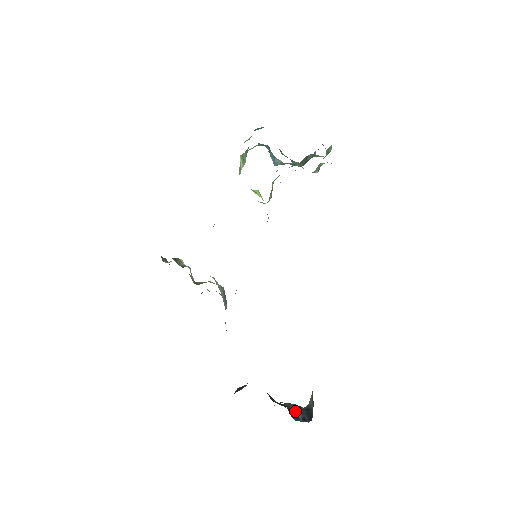
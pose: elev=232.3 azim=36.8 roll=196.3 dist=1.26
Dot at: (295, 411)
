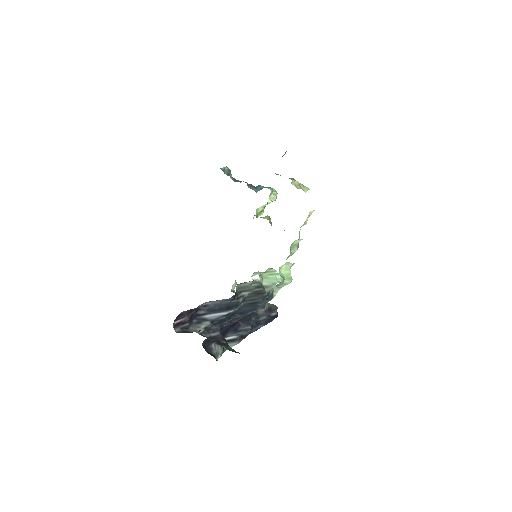
Dot at: occluded
